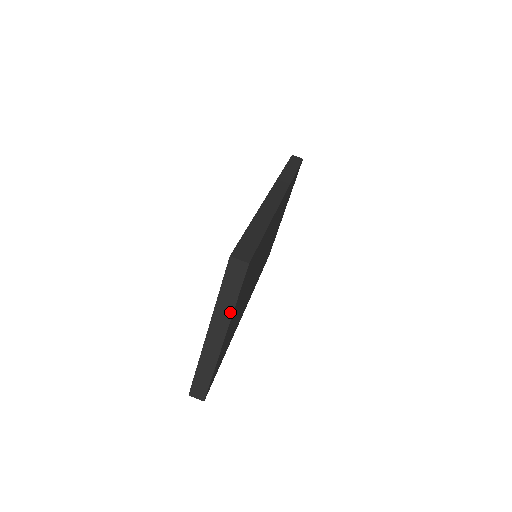
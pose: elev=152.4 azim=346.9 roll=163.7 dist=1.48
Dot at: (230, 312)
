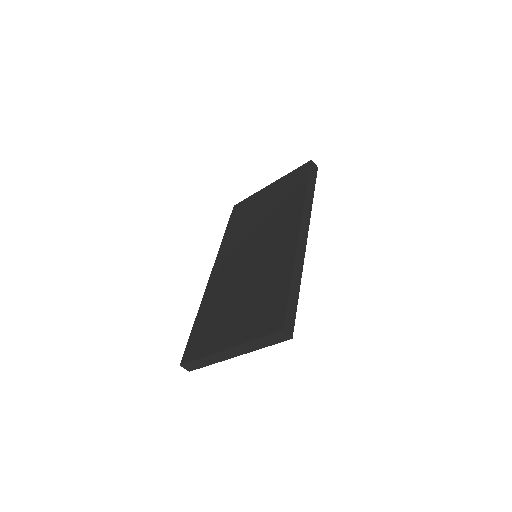
Dot at: (254, 349)
